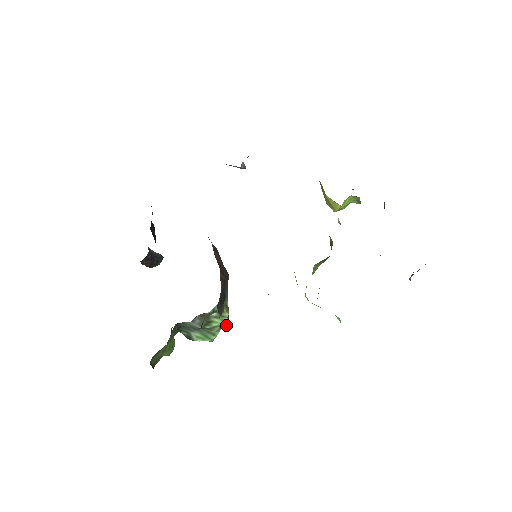
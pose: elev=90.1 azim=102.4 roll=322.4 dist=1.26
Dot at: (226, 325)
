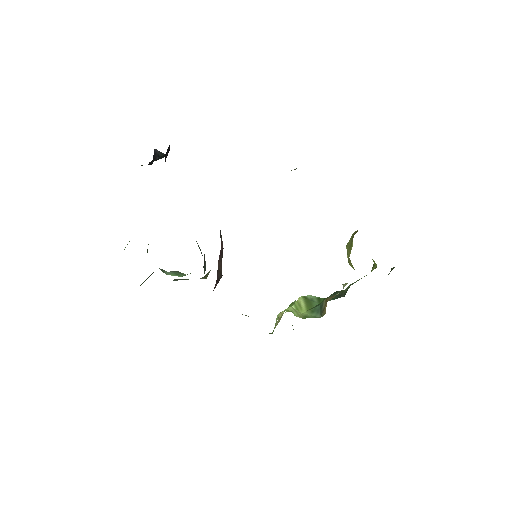
Dot at: occluded
